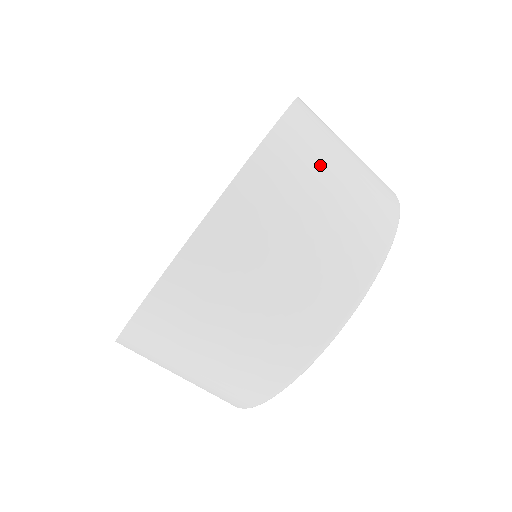
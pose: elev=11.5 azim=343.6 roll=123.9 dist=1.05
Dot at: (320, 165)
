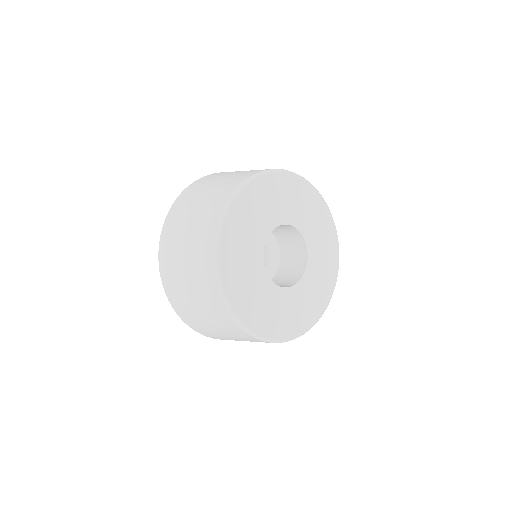
Dot at: (216, 178)
